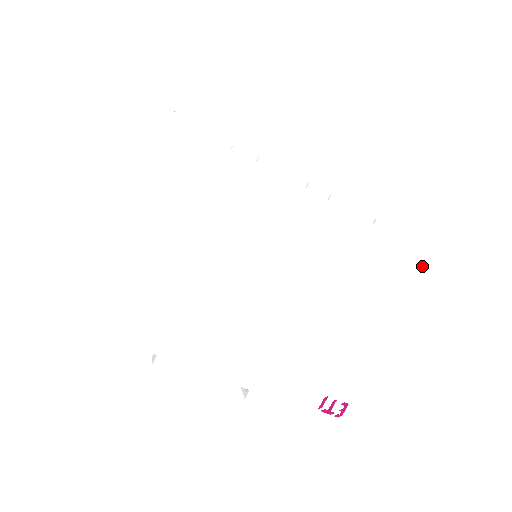
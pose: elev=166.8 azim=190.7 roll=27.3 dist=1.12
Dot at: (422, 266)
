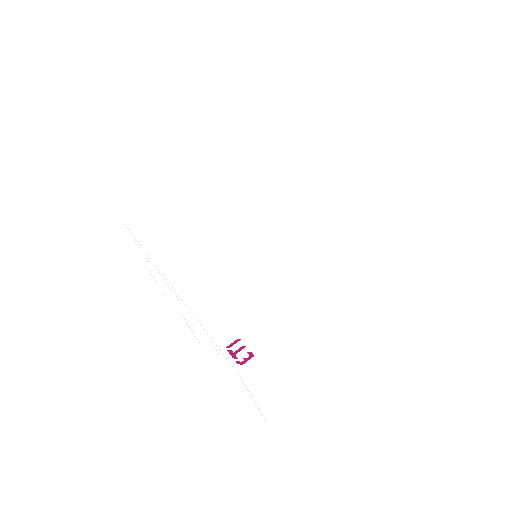
Dot at: (367, 265)
